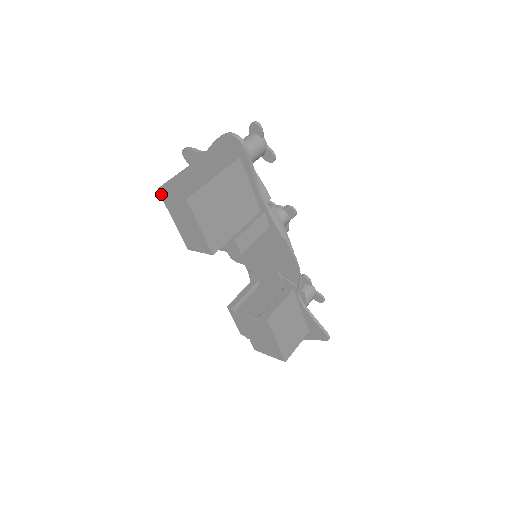
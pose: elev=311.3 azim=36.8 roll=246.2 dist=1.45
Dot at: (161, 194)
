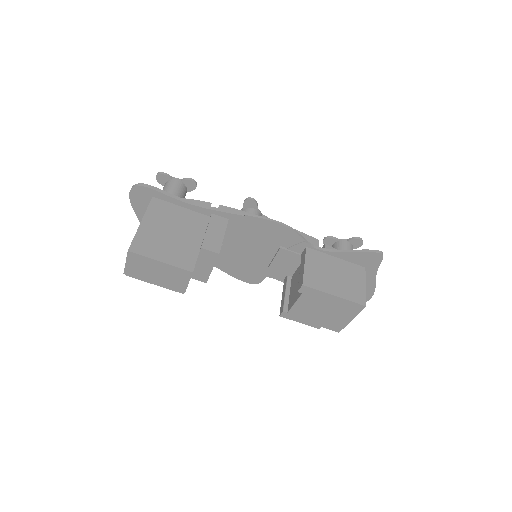
Dot at: (132, 277)
